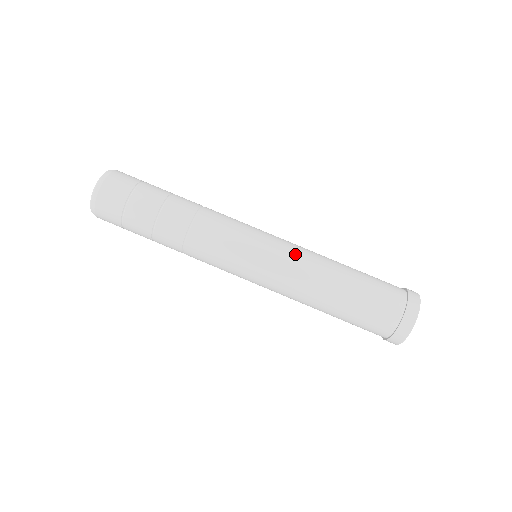
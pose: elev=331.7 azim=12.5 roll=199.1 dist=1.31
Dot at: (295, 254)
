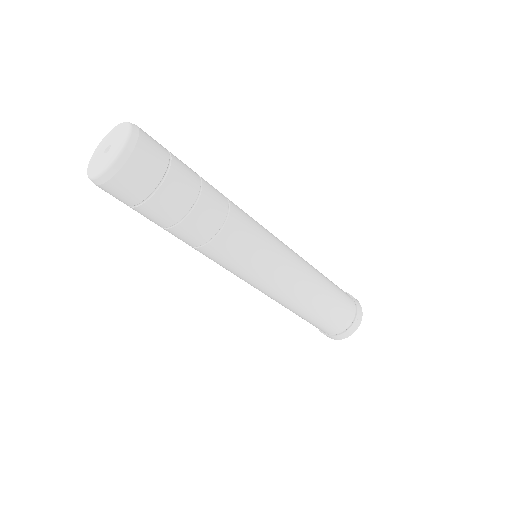
Dot at: occluded
